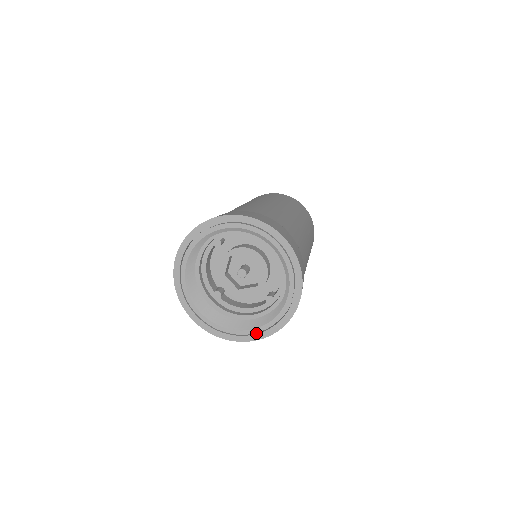
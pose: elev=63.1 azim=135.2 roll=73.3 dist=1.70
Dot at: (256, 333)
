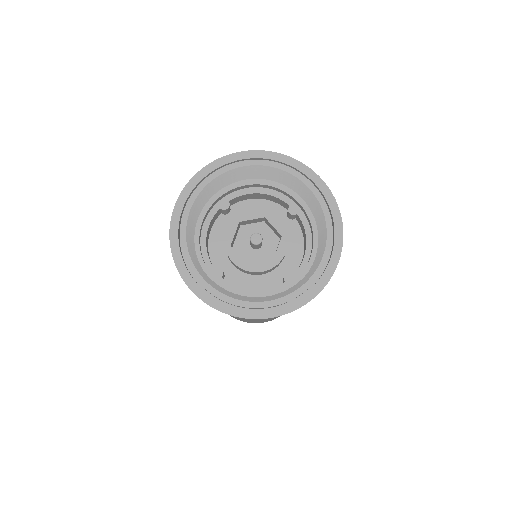
Dot at: (279, 306)
